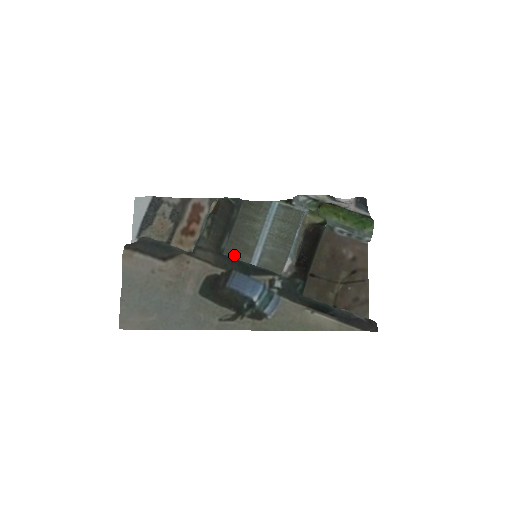
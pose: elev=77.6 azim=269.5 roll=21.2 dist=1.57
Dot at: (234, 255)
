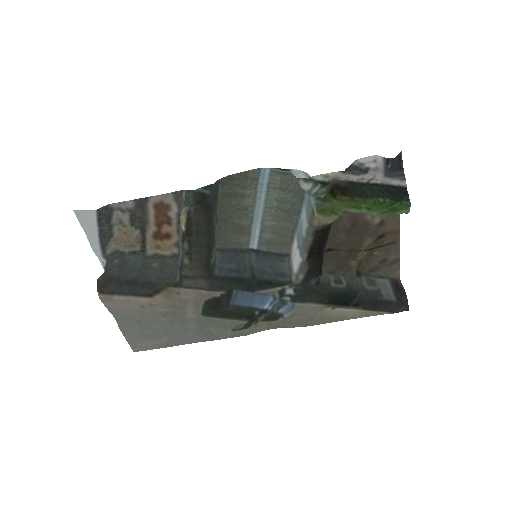
Dot at: (227, 239)
